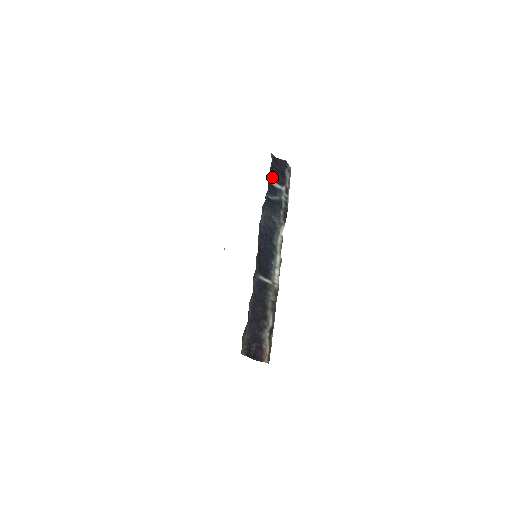
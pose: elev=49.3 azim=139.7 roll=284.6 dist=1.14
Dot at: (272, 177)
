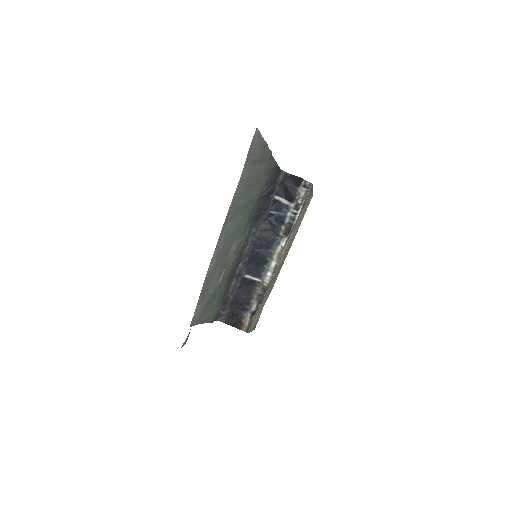
Dot at: (279, 194)
